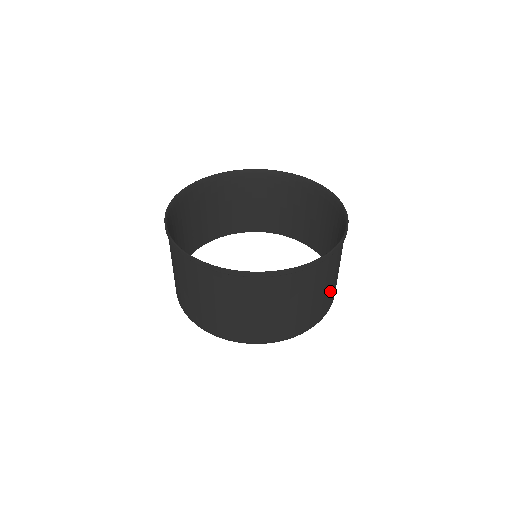
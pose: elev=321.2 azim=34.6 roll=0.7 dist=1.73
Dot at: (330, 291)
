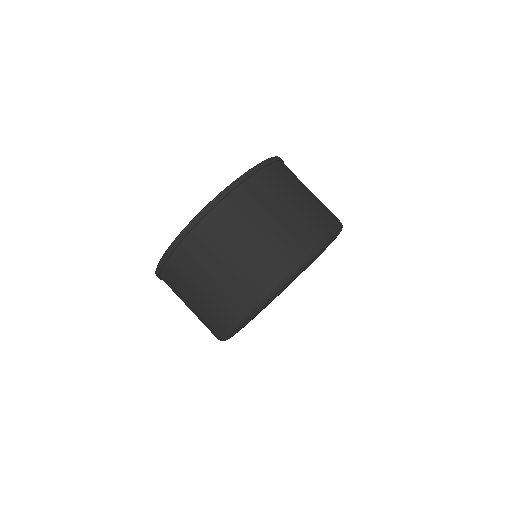
Dot at: (304, 212)
